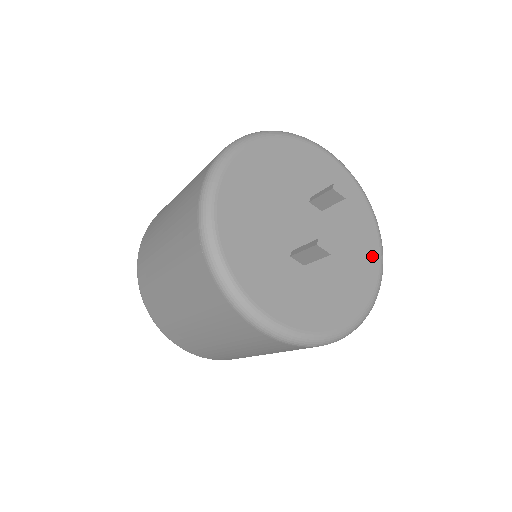
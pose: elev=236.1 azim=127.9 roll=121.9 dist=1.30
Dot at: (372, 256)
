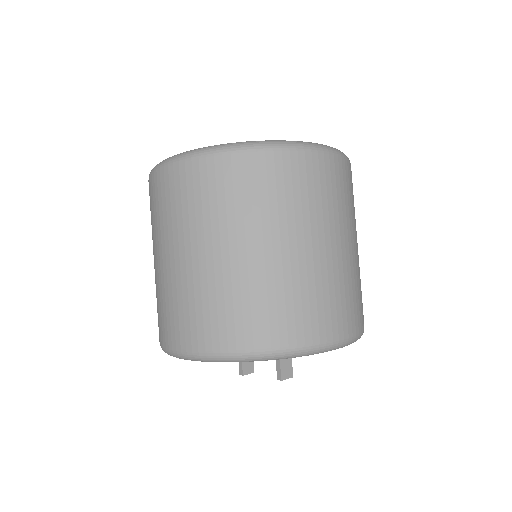
Dot at: occluded
